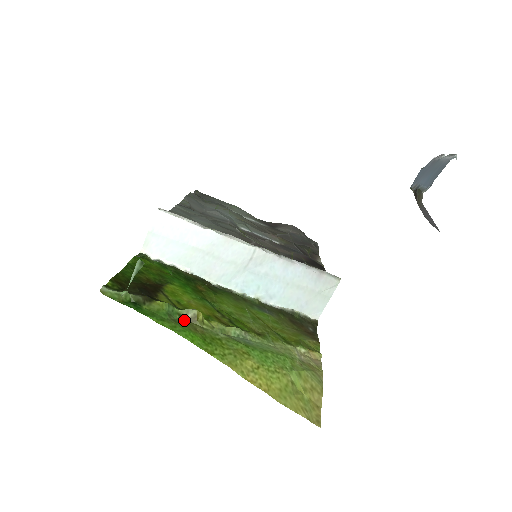
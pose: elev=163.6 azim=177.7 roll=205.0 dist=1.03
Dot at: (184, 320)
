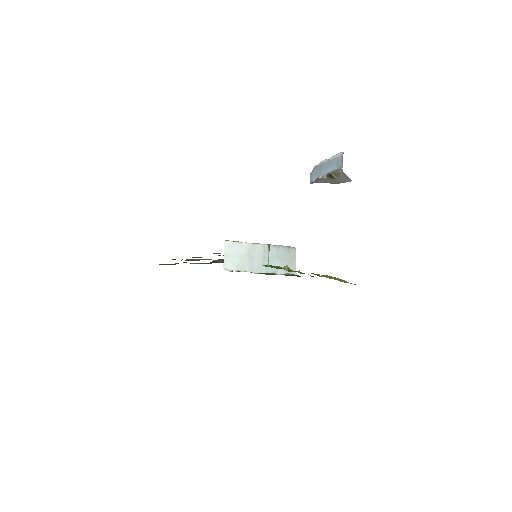
Dot at: occluded
